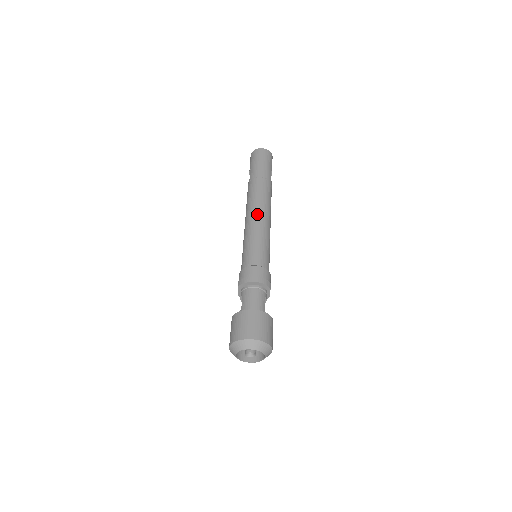
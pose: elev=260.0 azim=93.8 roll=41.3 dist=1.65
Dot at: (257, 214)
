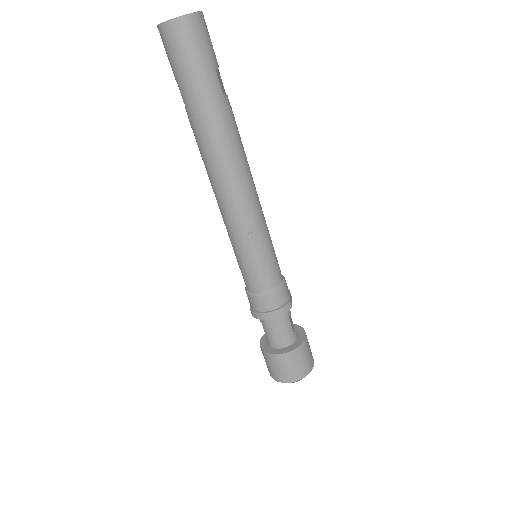
Dot at: (233, 206)
